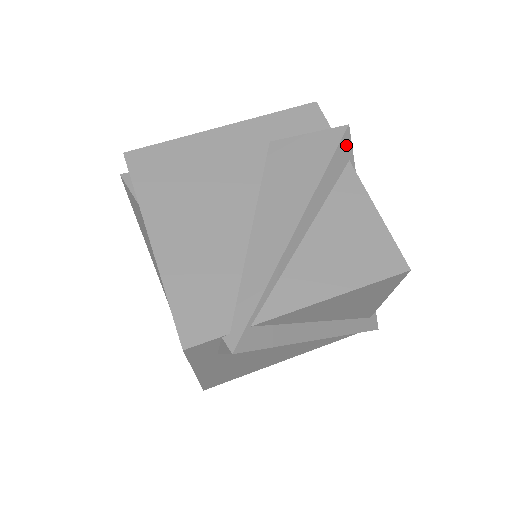
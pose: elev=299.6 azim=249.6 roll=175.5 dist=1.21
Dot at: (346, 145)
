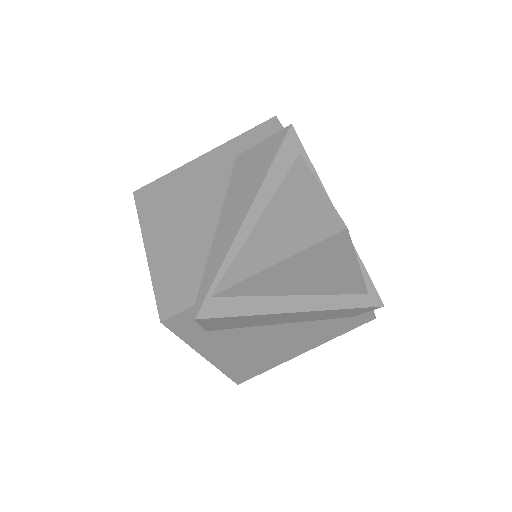
Dot at: (292, 141)
